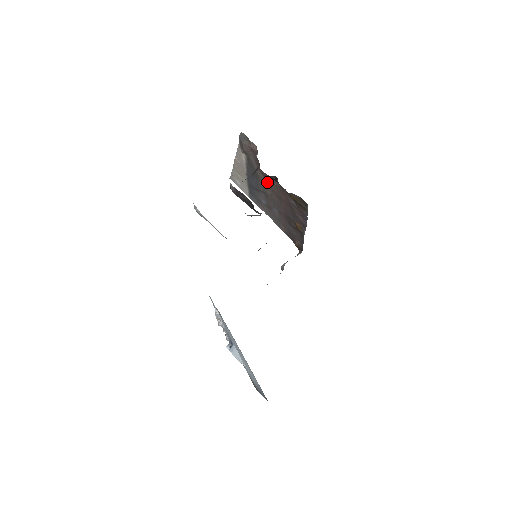
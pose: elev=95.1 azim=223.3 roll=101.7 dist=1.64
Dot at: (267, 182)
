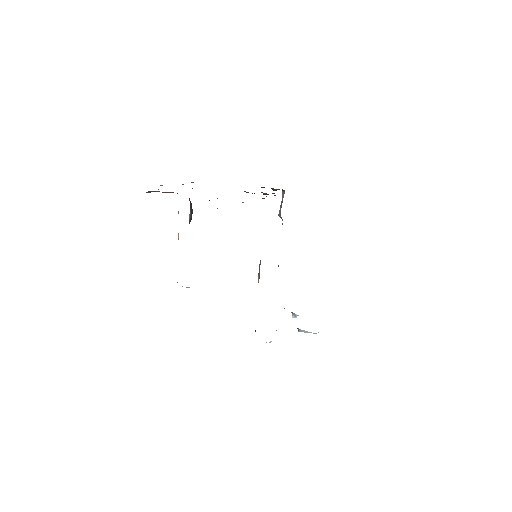
Dot at: occluded
